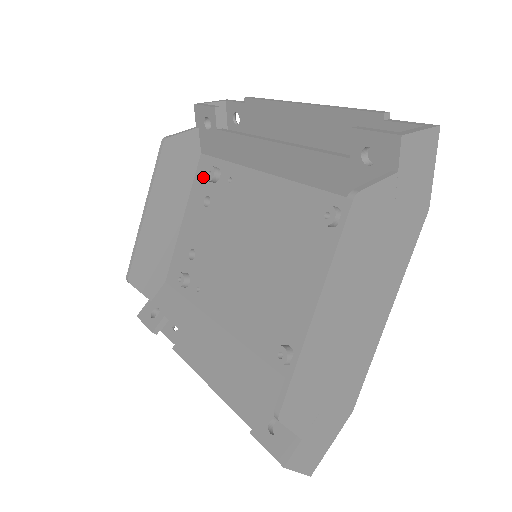
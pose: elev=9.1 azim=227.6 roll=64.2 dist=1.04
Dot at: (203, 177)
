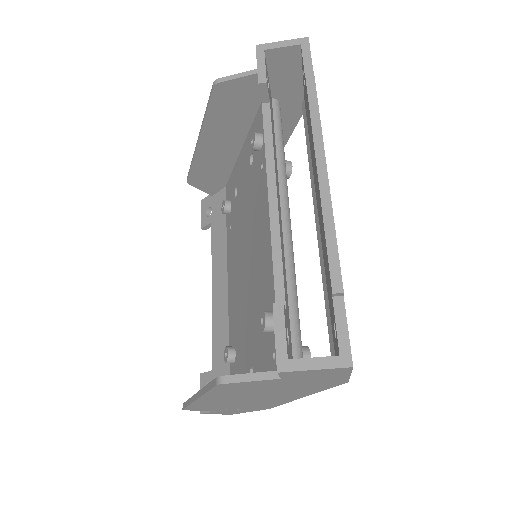
Dot at: (257, 128)
